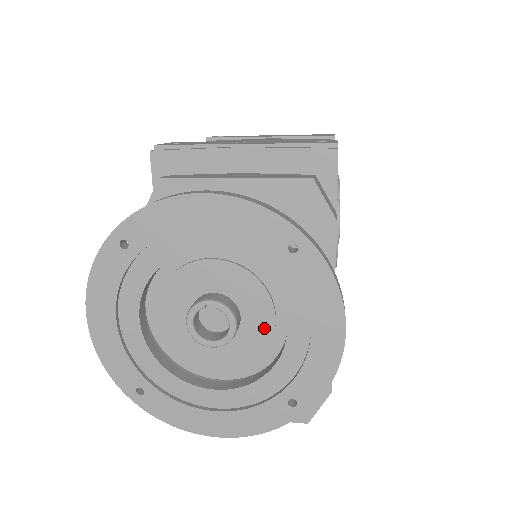
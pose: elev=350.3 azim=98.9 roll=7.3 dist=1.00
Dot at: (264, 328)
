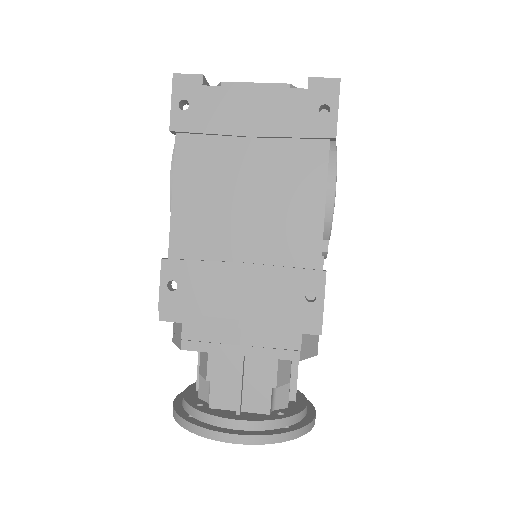
Dot at: occluded
